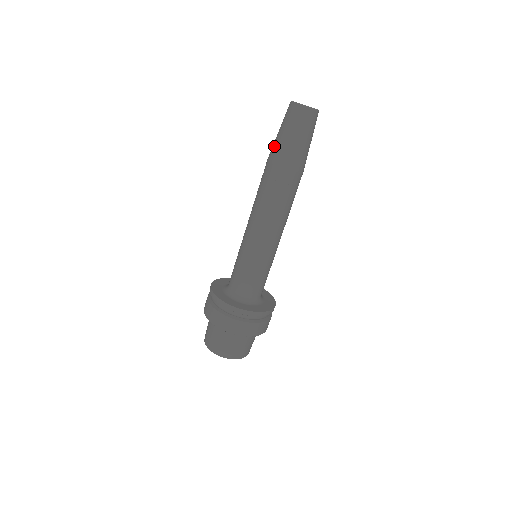
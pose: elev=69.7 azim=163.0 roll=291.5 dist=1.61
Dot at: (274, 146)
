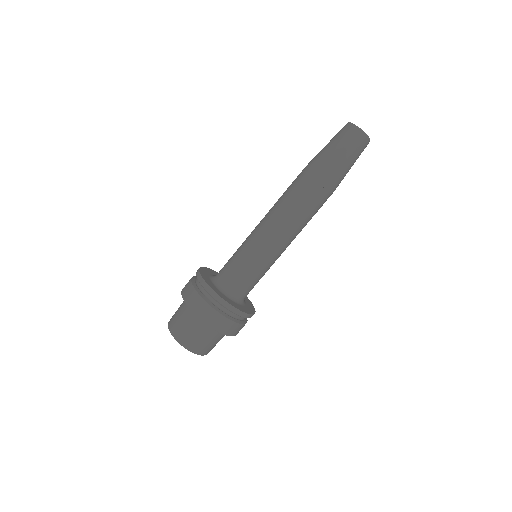
Dot at: (324, 160)
